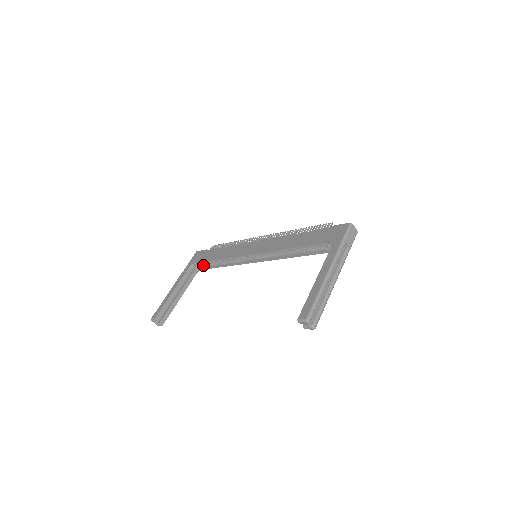
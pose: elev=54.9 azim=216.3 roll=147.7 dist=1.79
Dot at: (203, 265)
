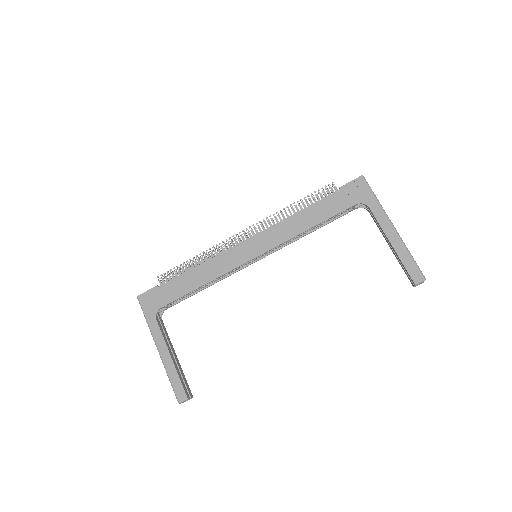
Dot at: (168, 304)
